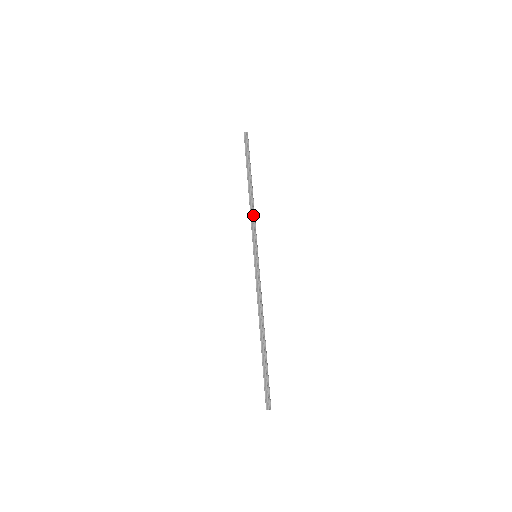
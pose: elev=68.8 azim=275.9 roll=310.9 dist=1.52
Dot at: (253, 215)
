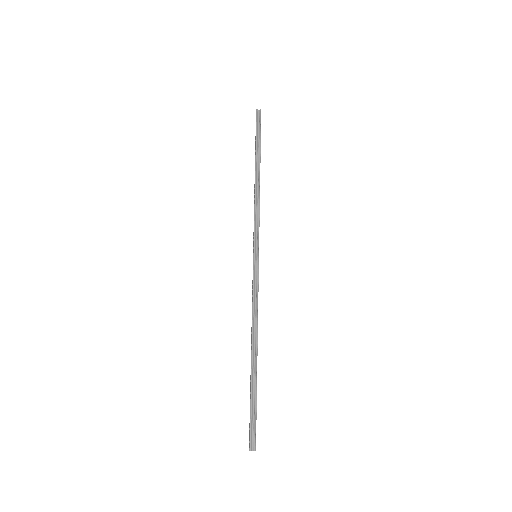
Dot at: (258, 207)
